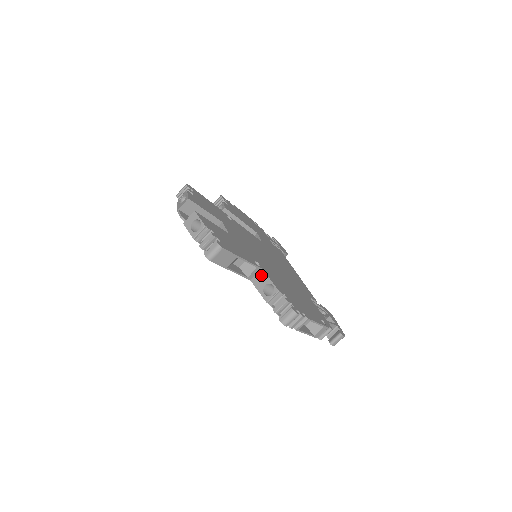
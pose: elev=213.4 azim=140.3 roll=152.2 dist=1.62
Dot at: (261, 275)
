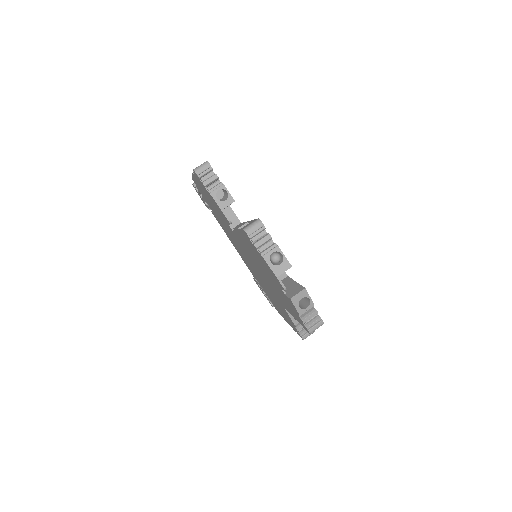
Dot at: occluded
